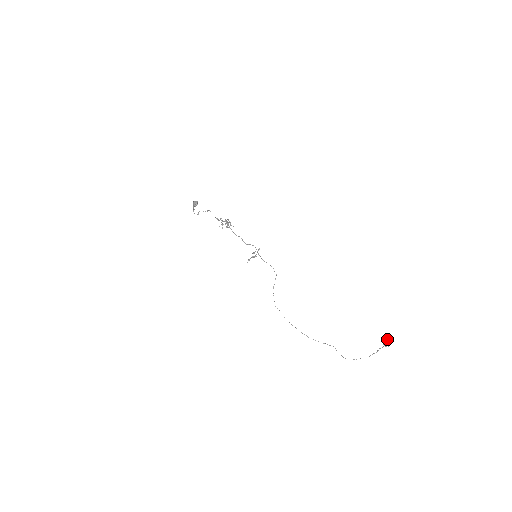
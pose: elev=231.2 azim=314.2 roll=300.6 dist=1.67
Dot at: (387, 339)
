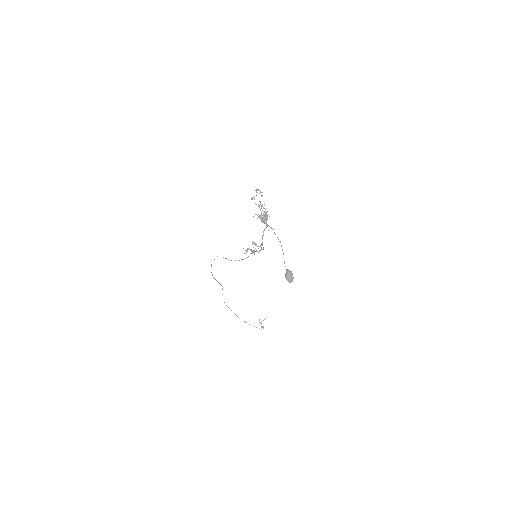
Dot at: occluded
